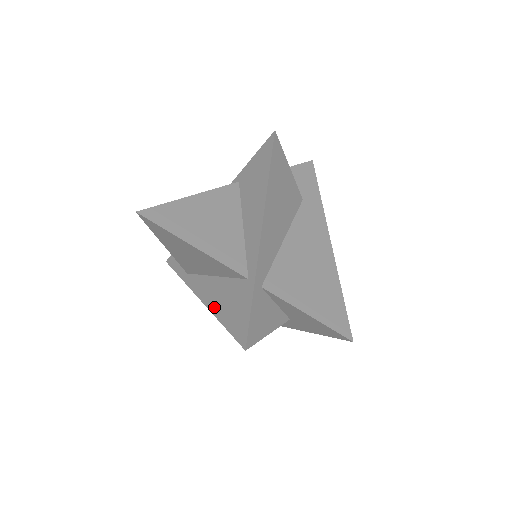
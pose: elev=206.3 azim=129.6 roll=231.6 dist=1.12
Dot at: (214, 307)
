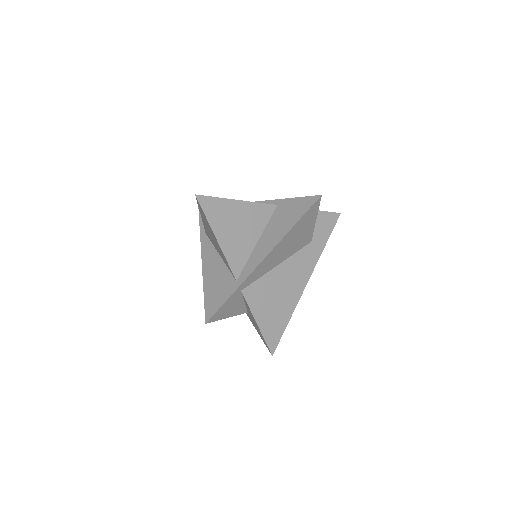
Dot at: (206, 276)
